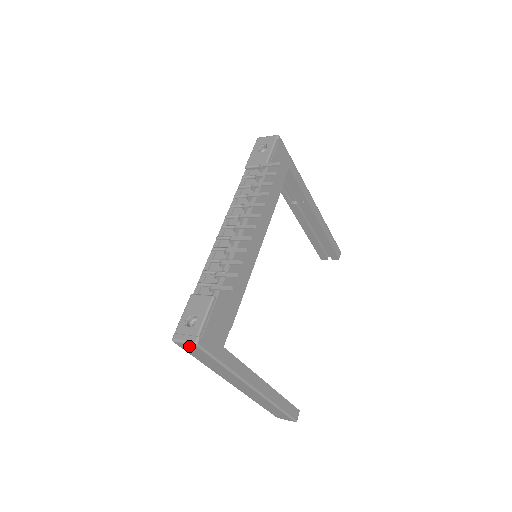
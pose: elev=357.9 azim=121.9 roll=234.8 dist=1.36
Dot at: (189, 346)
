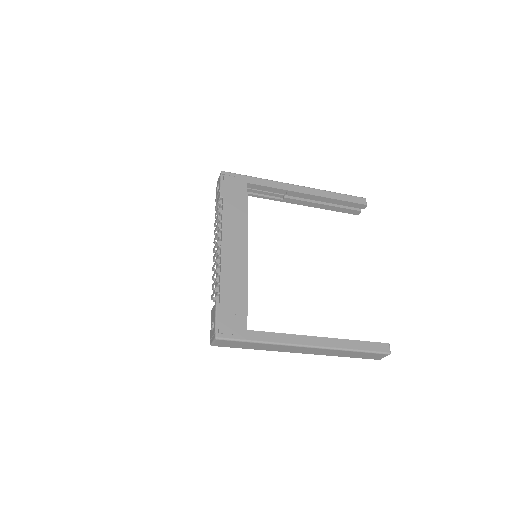
Dot at: (218, 342)
